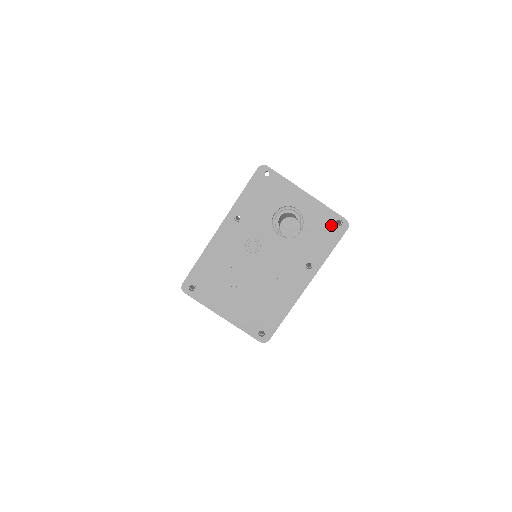
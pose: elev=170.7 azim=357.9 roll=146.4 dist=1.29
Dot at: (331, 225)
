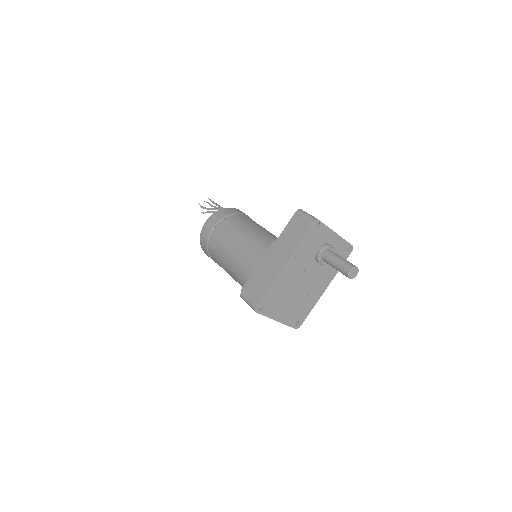
Dot at: (345, 251)
